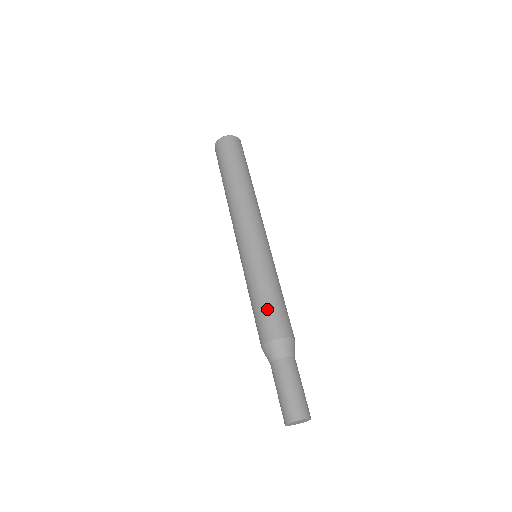
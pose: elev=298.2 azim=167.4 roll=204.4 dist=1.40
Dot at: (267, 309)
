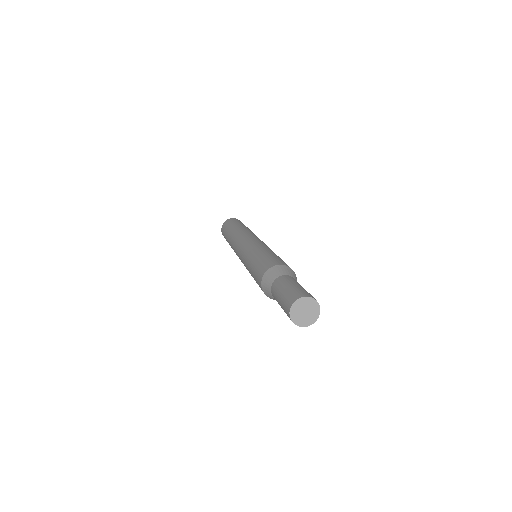
Dot at: (270, 256)
